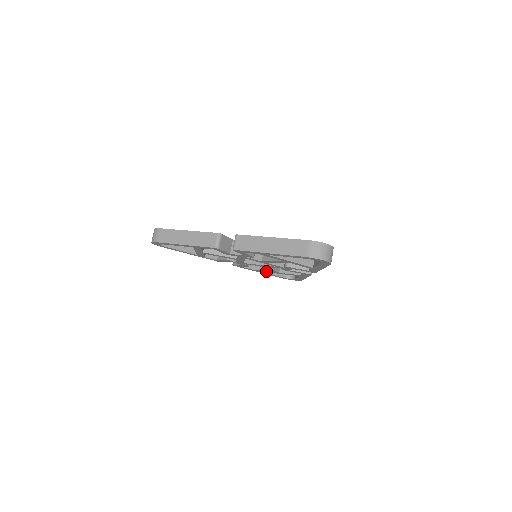
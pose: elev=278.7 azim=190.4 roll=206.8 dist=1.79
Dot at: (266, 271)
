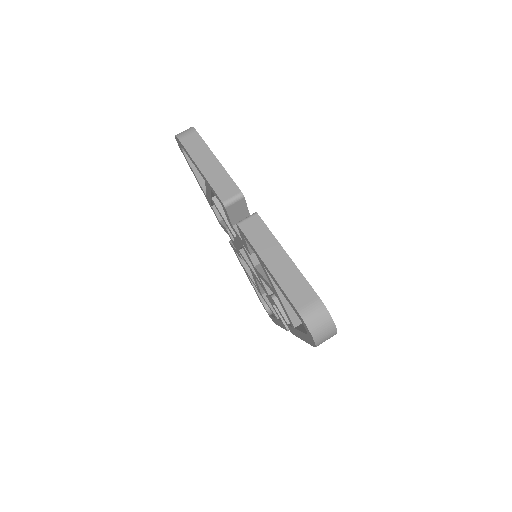
Dot at: (252, 280)
